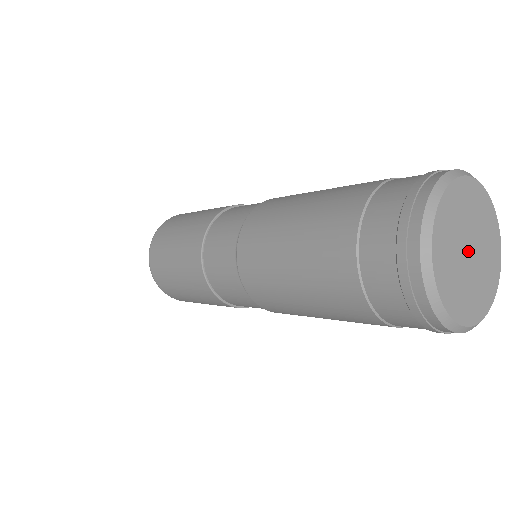
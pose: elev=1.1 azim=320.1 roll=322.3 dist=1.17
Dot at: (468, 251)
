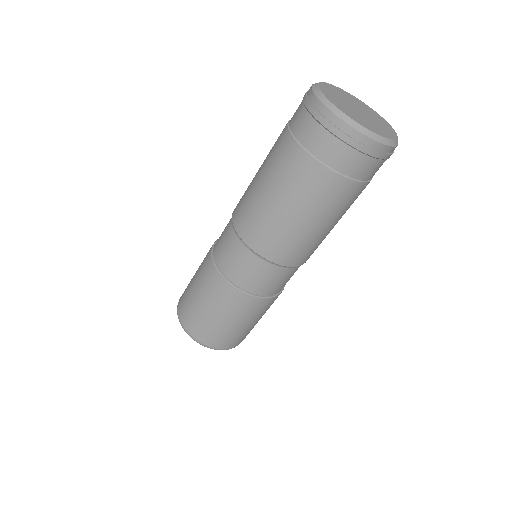
Dot at: (356, 109)
